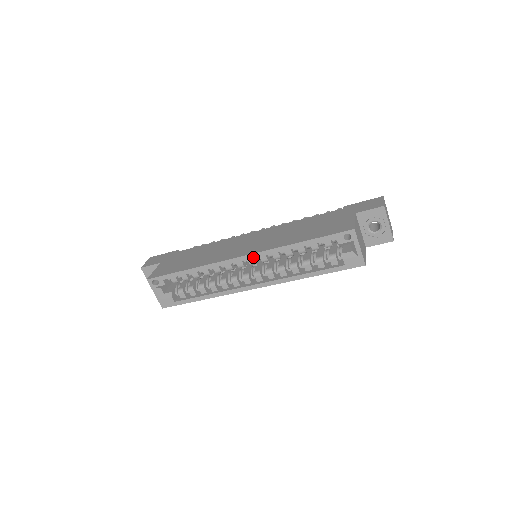
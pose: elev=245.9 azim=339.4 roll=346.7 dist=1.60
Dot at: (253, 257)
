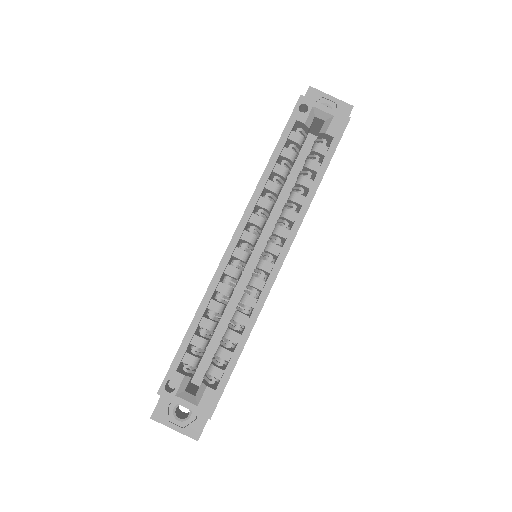
Dot at: (243, 226)
